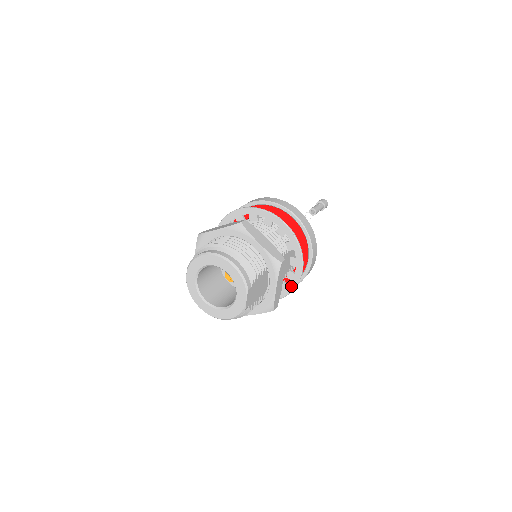
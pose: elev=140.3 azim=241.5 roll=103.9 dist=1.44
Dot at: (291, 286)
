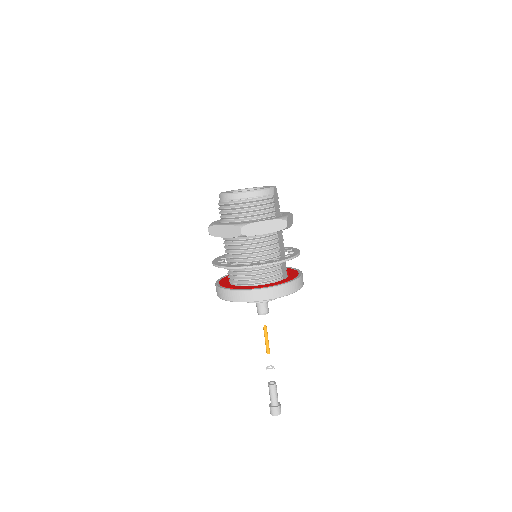
Dot at: (290, 257)
